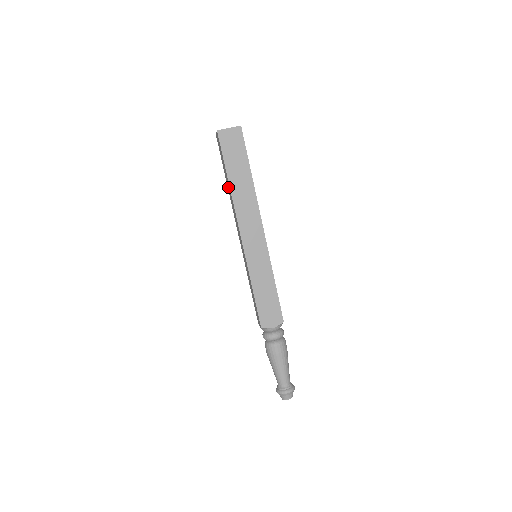
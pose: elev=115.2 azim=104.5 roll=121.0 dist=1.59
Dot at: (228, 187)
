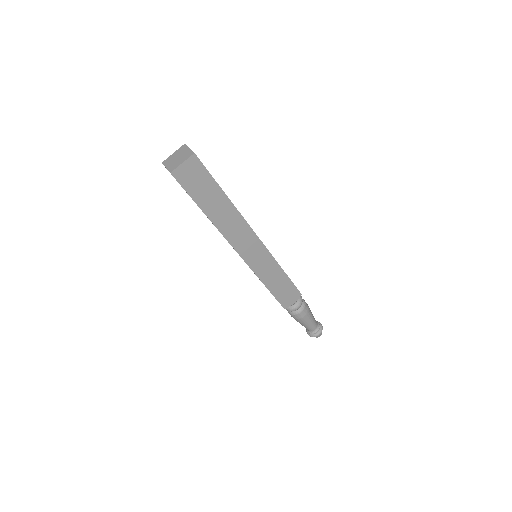
Dot at: occluded
